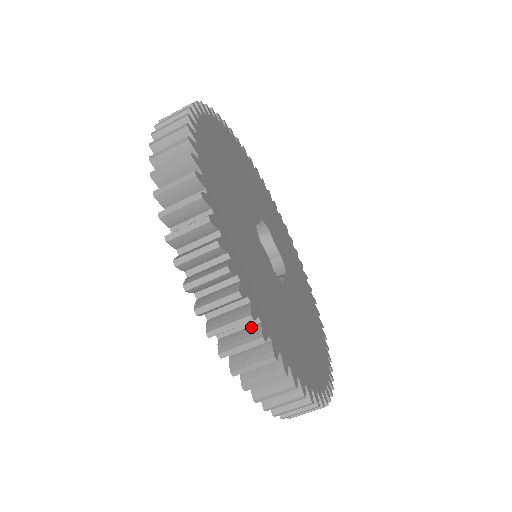
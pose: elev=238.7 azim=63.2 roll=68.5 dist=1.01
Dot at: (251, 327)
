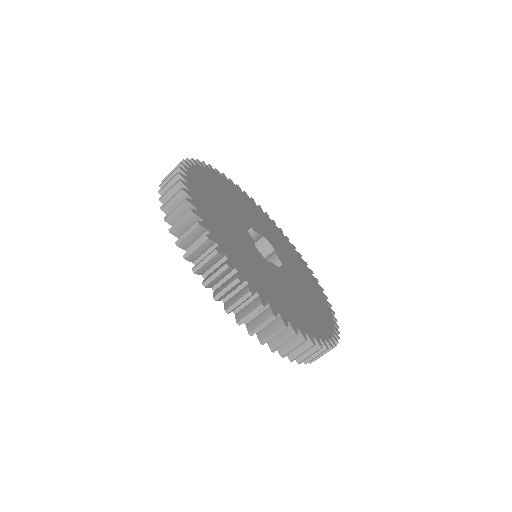
Dot at: occluded
